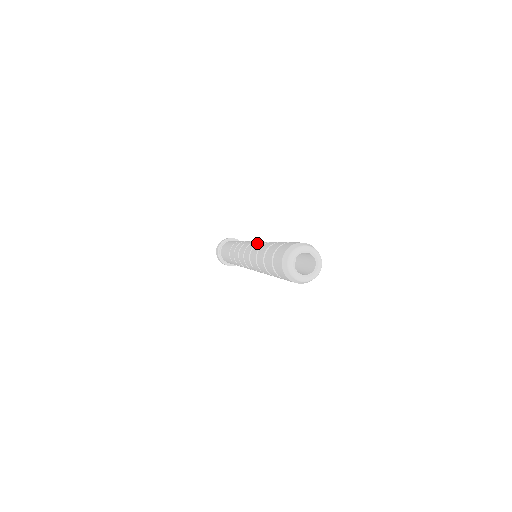
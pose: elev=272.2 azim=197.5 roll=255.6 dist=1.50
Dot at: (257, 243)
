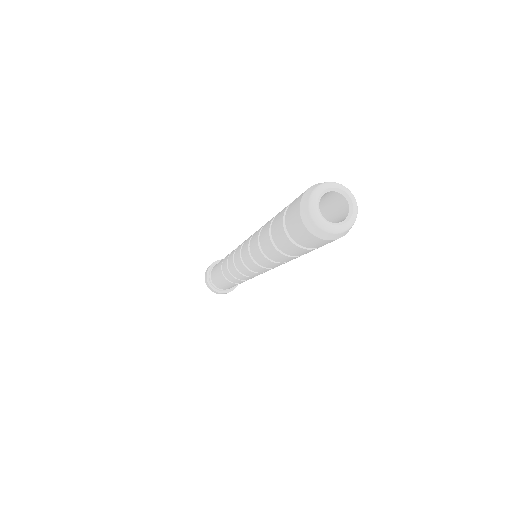
Dot at: occluded
